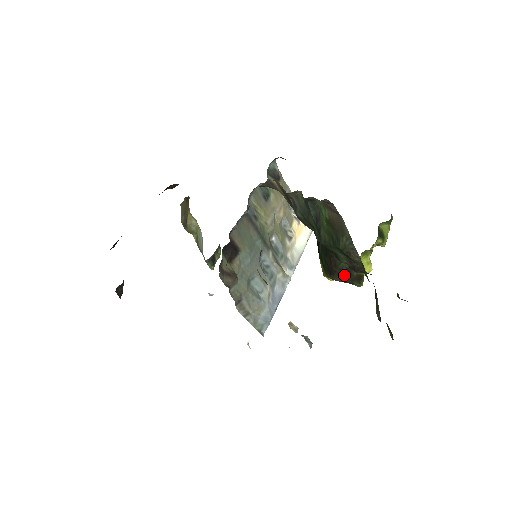
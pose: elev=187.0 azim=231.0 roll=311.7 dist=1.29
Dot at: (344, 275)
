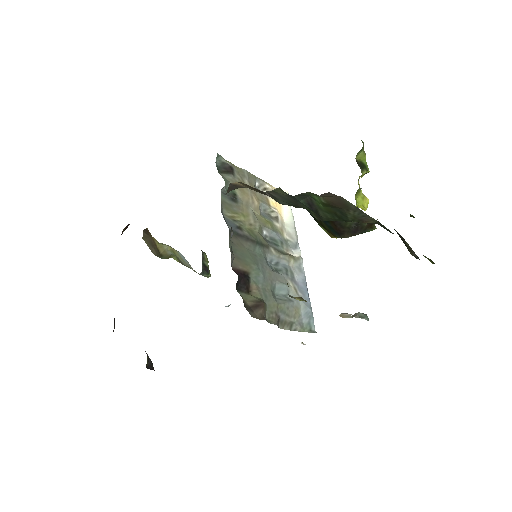
Dot at: (355, 230)
